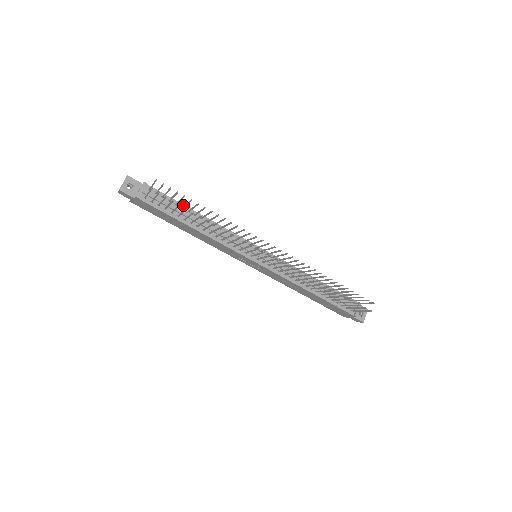
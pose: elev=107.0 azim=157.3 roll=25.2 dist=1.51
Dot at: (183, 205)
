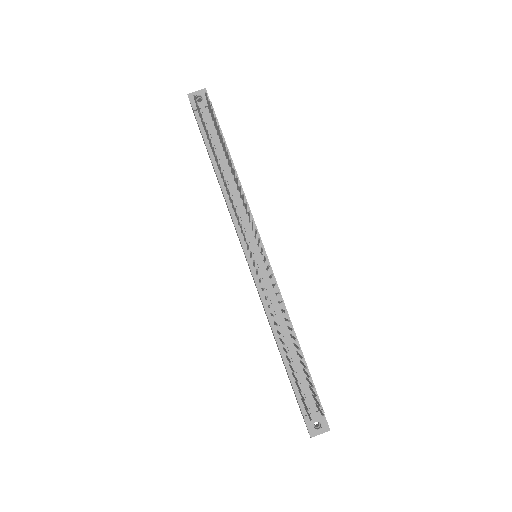
Dot at: (227, 148)
